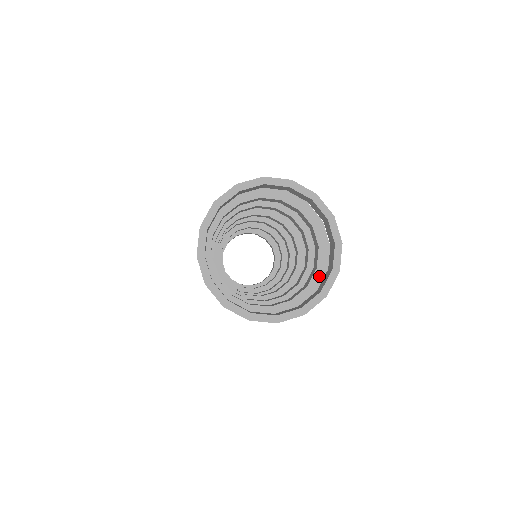
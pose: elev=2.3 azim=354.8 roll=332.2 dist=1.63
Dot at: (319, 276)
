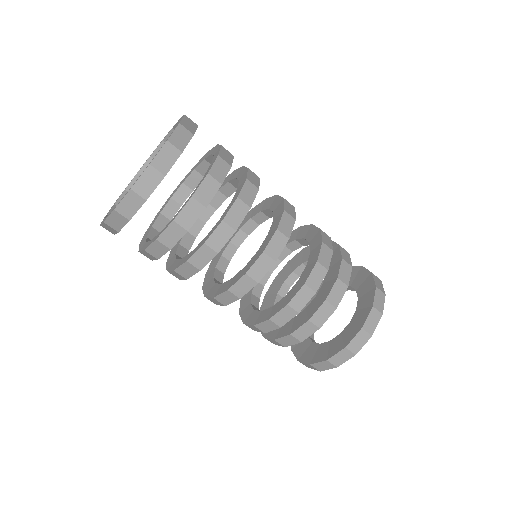
Dot at: (201, 182)
